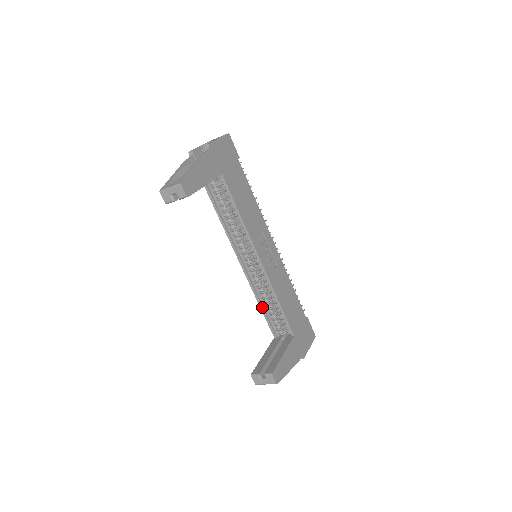
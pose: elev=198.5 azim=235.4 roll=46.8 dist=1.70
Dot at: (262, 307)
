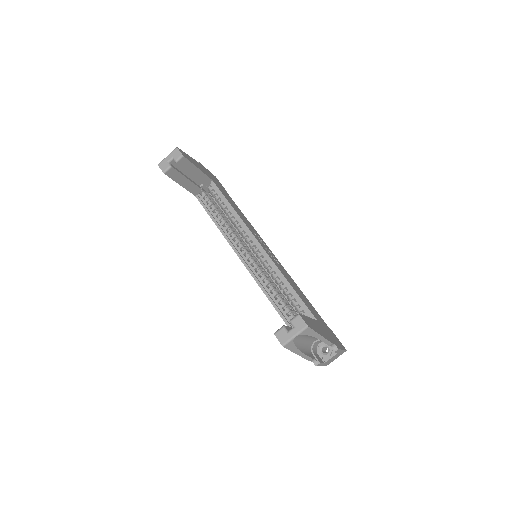
Dot at: (273, 302)
